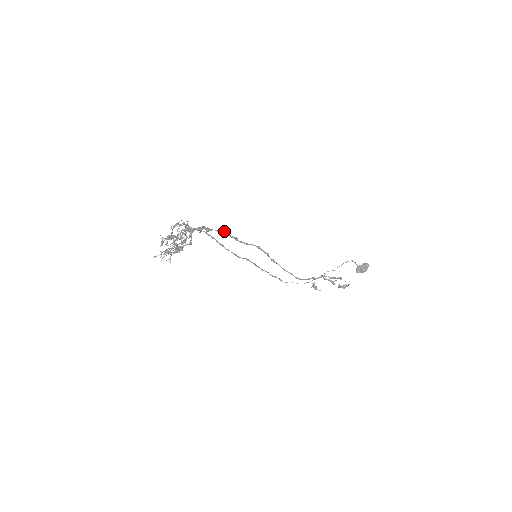
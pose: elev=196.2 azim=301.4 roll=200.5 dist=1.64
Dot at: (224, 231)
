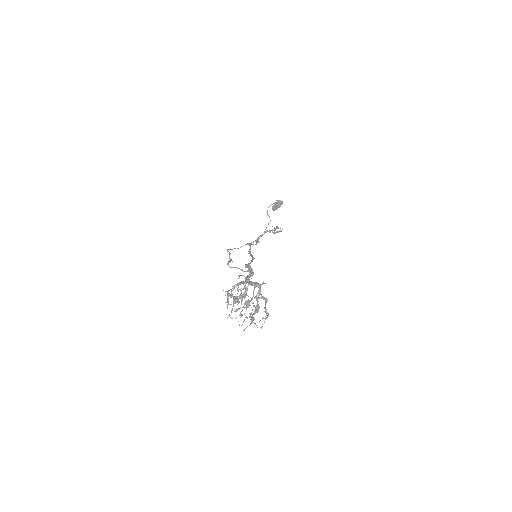
Dot at: (253, 257)
